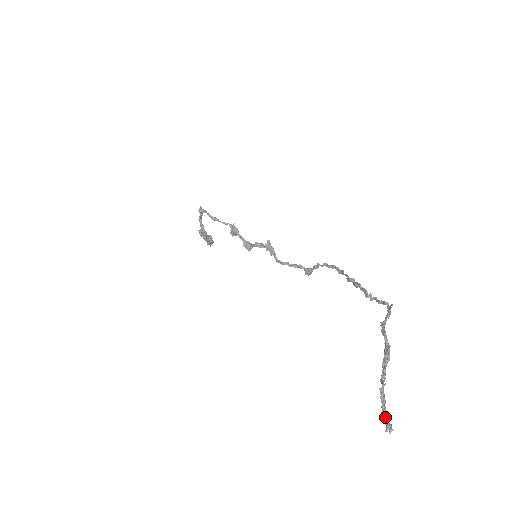
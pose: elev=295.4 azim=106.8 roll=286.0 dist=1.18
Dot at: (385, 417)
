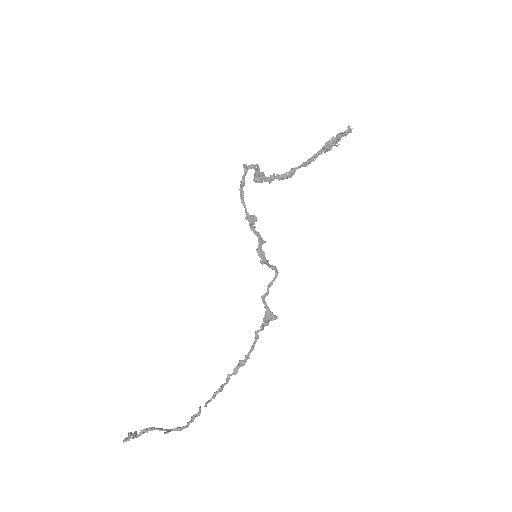
Dot at: (128, 437)
